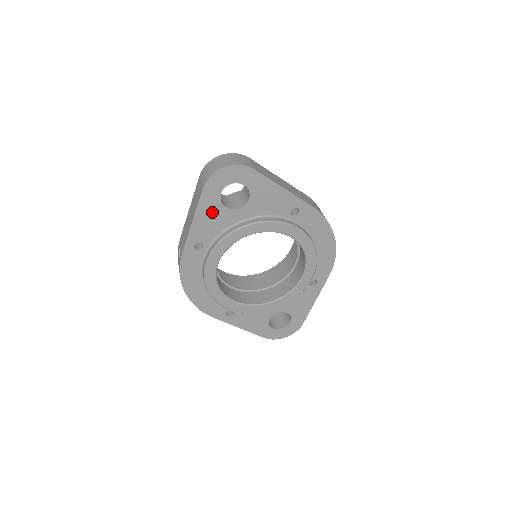
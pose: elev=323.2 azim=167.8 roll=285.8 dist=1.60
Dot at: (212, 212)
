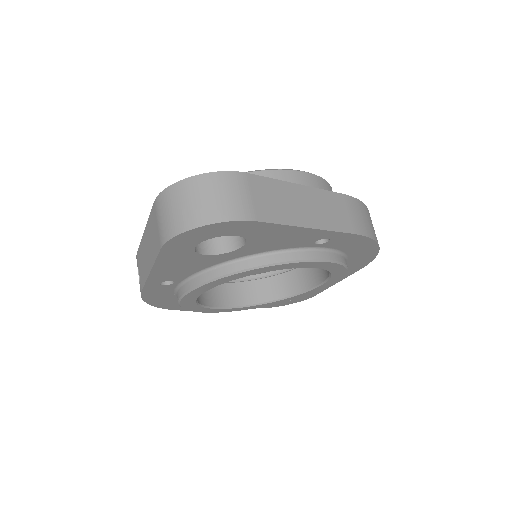
Dot at: (182, 261)
